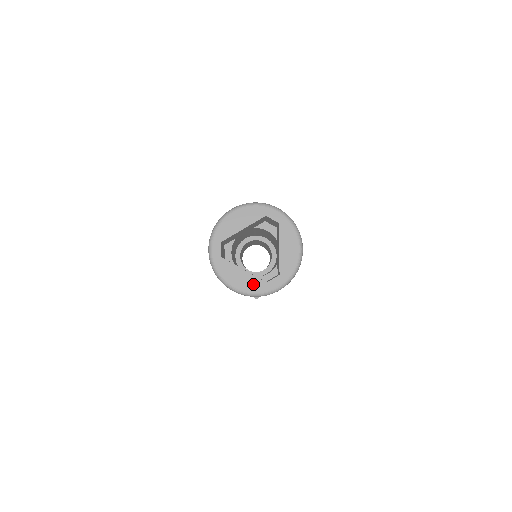
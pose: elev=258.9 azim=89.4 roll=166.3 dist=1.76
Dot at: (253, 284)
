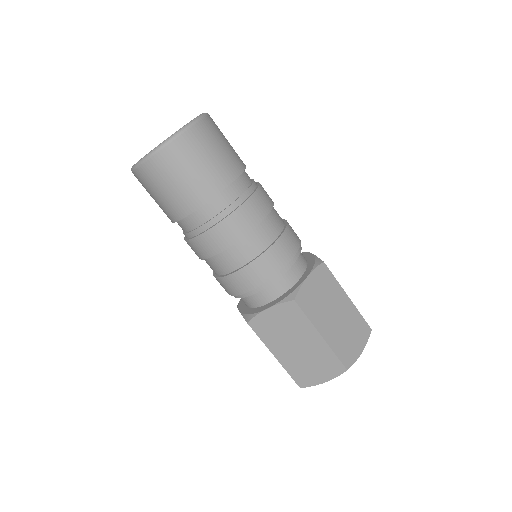
Dot at: occluded
